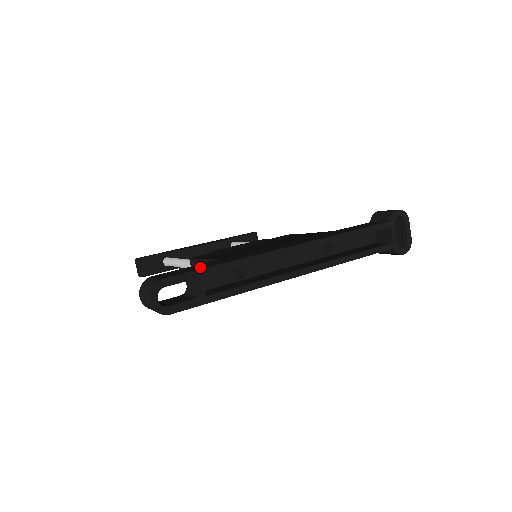
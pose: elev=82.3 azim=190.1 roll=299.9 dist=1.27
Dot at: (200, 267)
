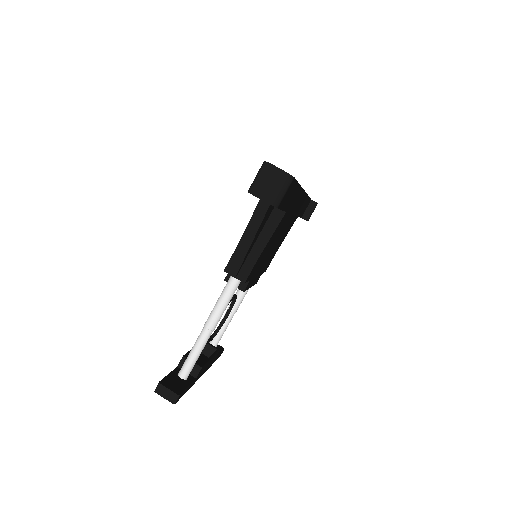
Dot at: occluded
